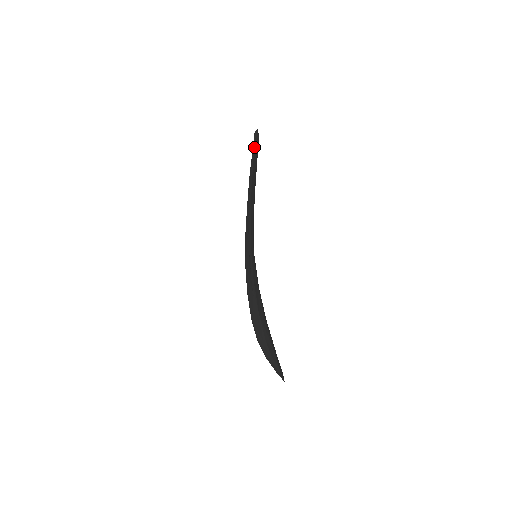
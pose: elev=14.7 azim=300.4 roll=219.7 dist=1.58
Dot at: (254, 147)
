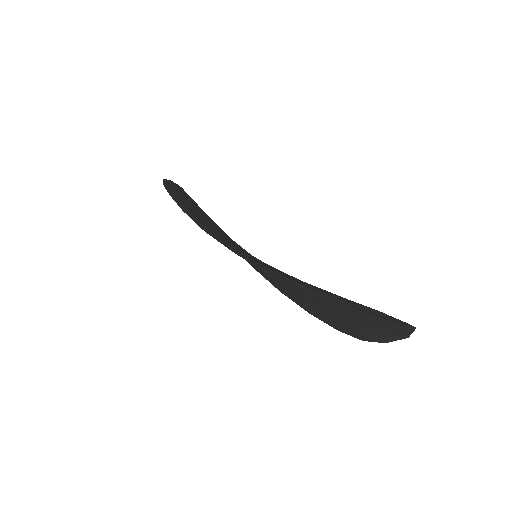
Dot at: (167, 184)
